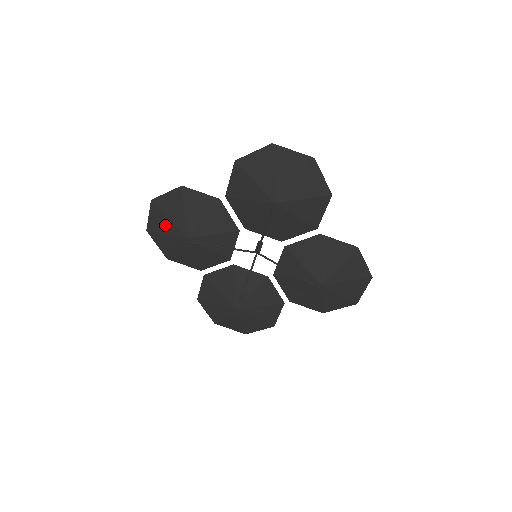
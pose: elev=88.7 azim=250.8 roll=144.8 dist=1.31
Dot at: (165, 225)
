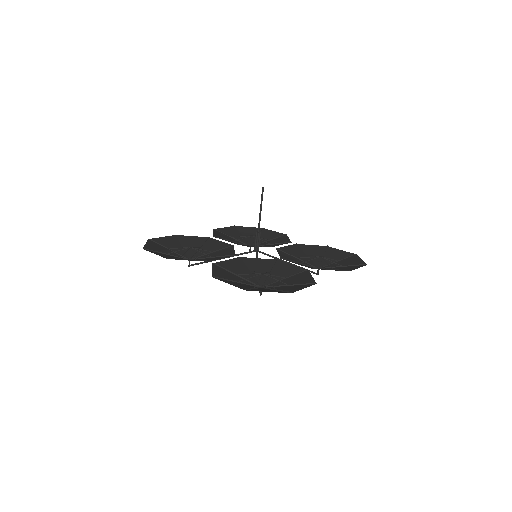
Dot at: (164, 251)
